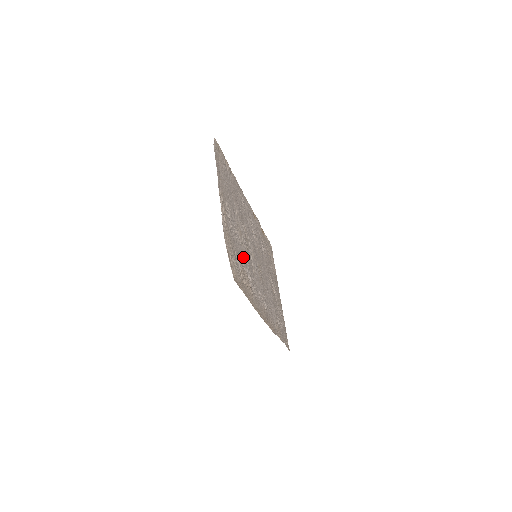
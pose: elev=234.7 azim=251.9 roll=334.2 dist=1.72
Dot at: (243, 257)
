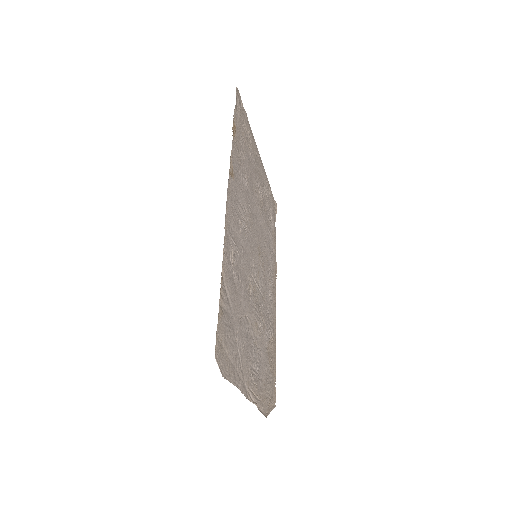
Dot at: (264, 340)
